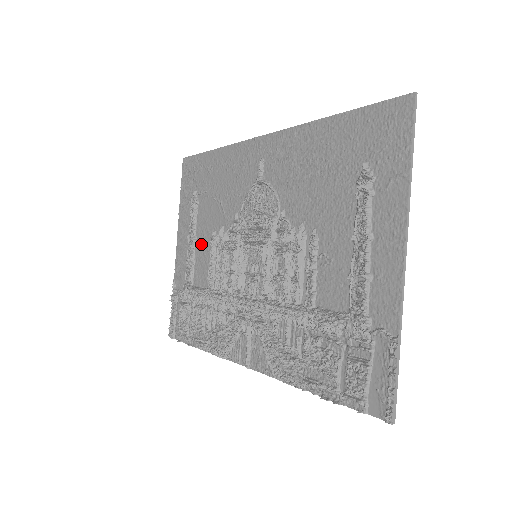
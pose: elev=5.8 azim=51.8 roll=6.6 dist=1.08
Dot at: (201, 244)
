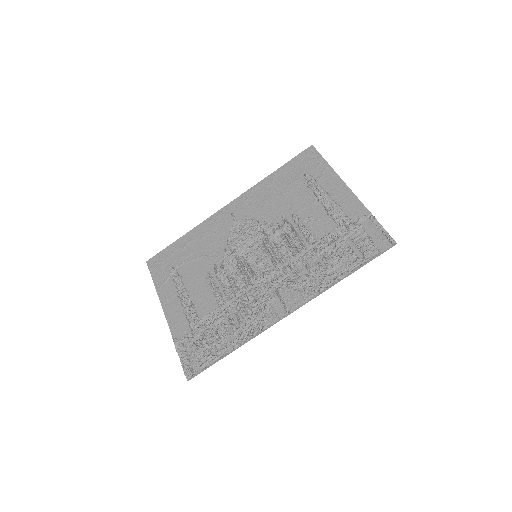
Dot at: (196, 290)
